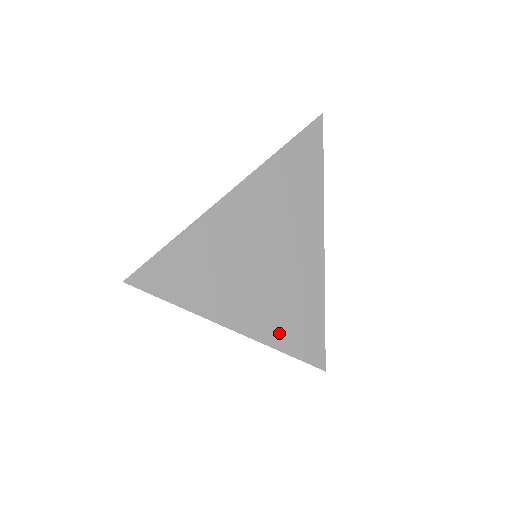
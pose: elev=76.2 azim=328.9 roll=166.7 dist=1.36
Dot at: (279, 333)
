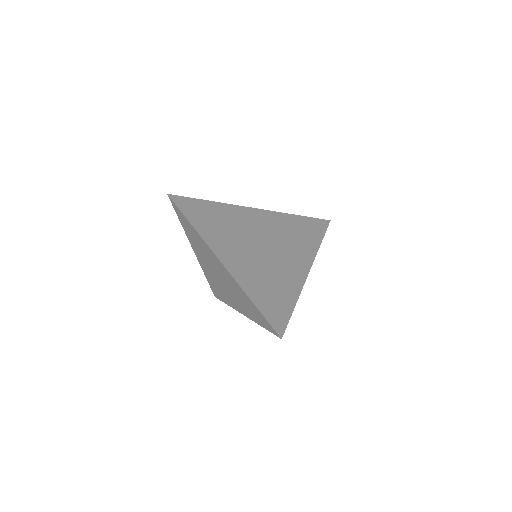
Dot at: (254, 288)
